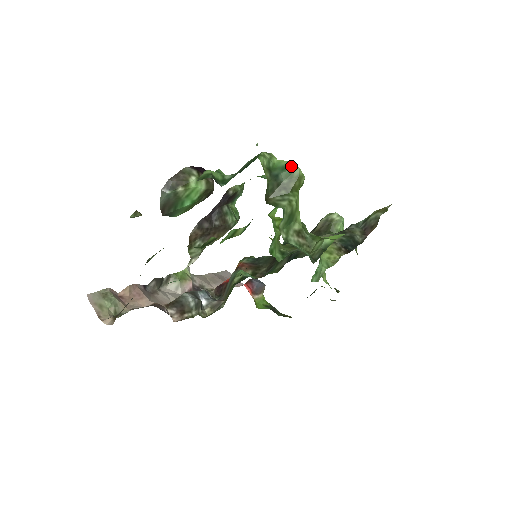
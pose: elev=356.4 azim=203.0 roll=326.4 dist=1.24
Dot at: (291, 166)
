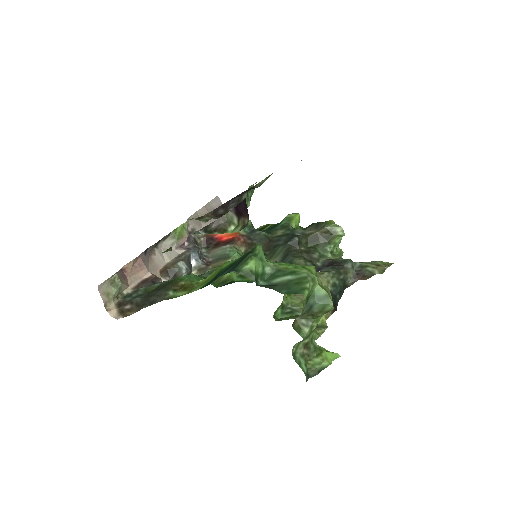
Dot at: (327, 300)
